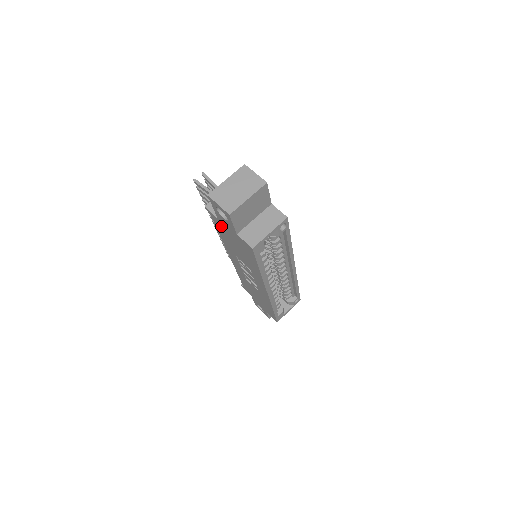
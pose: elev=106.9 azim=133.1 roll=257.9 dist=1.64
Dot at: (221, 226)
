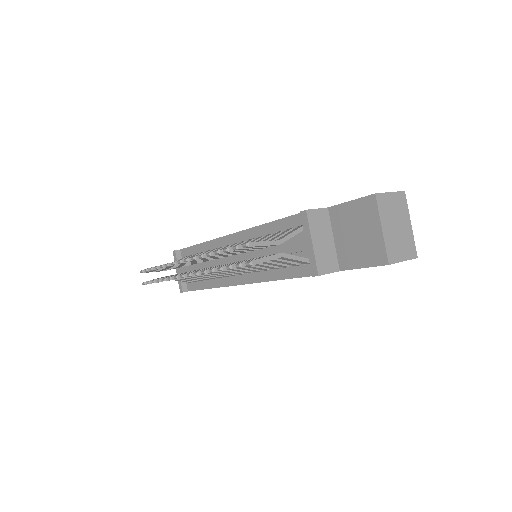
Dot at: occluded
